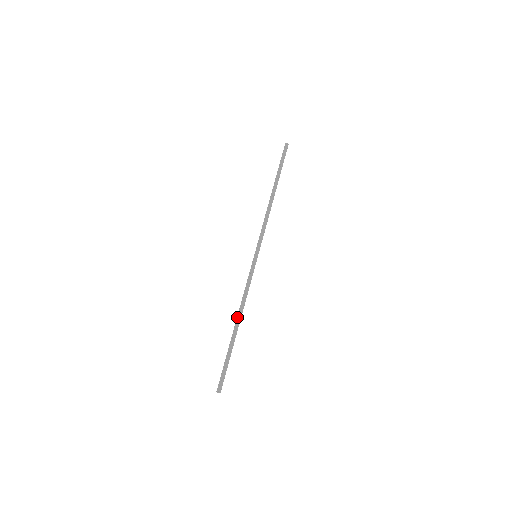
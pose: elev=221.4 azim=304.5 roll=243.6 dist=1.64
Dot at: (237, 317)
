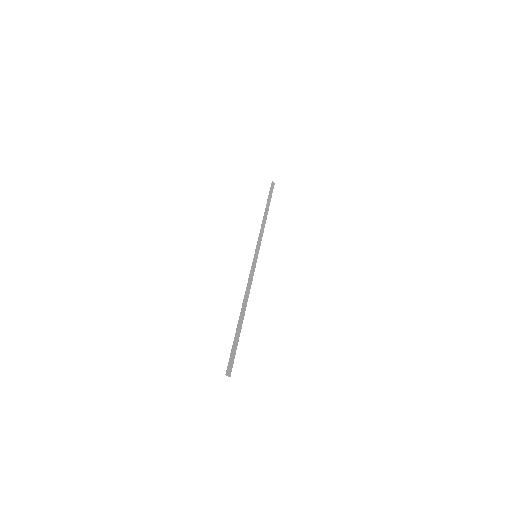
Dot at: (242, 303)
